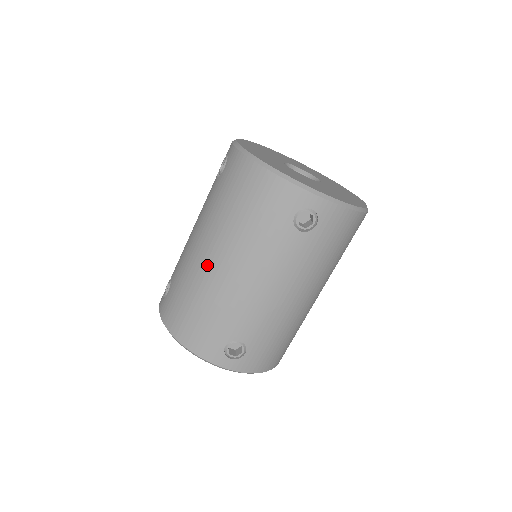
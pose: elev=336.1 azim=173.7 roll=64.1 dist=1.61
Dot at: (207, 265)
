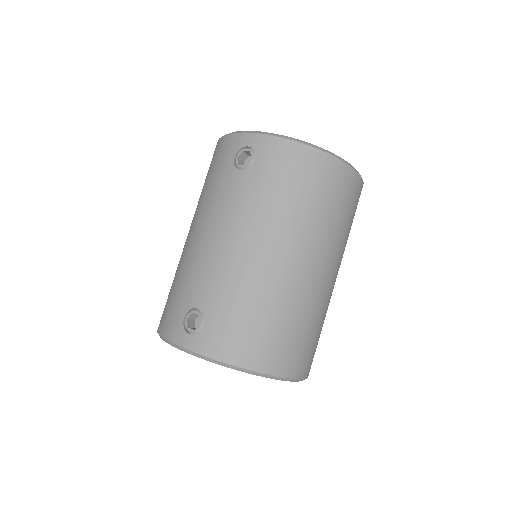
Dot at: occluded
